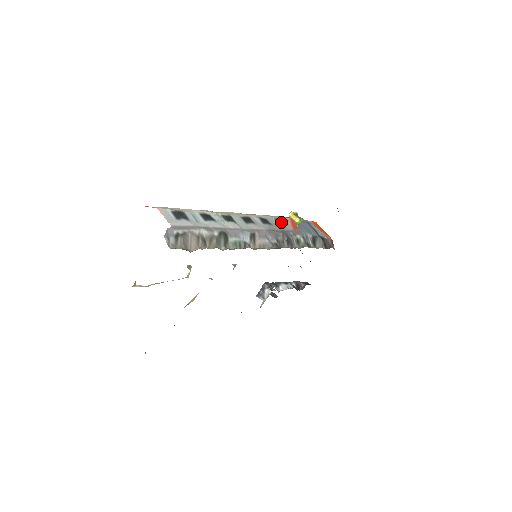
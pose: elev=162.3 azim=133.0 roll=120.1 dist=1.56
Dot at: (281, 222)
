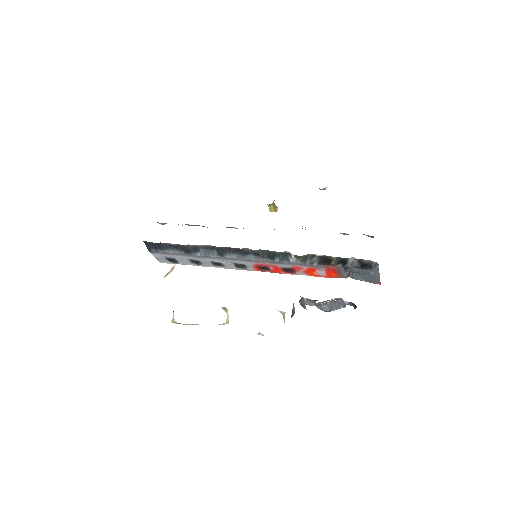
Dot at: occluded
